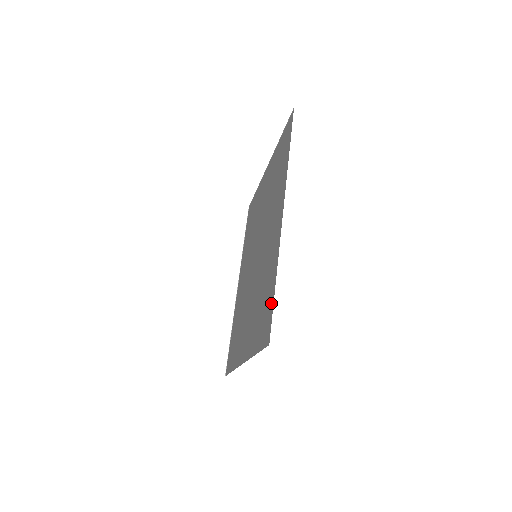
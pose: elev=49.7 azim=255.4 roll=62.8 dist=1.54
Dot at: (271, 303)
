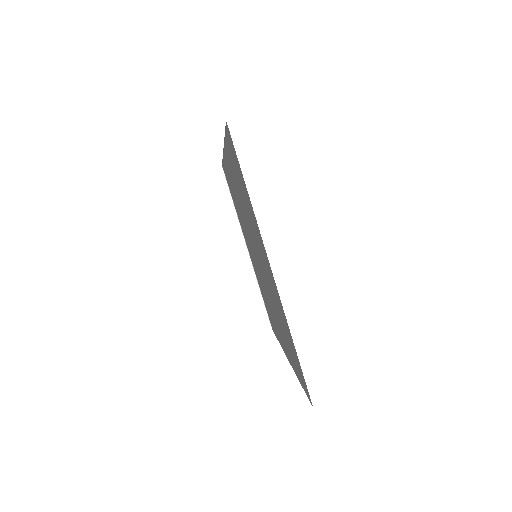
Dot at: (228, 142)
